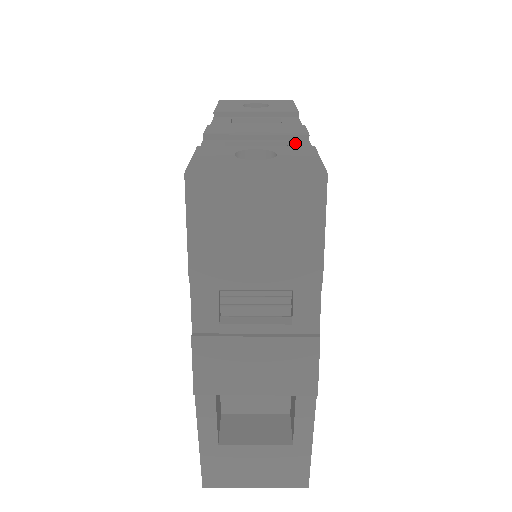
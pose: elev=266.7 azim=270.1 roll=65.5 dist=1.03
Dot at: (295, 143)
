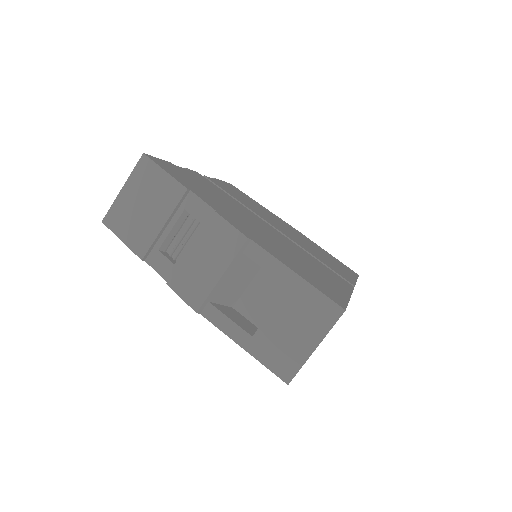
Dot at: occluded
